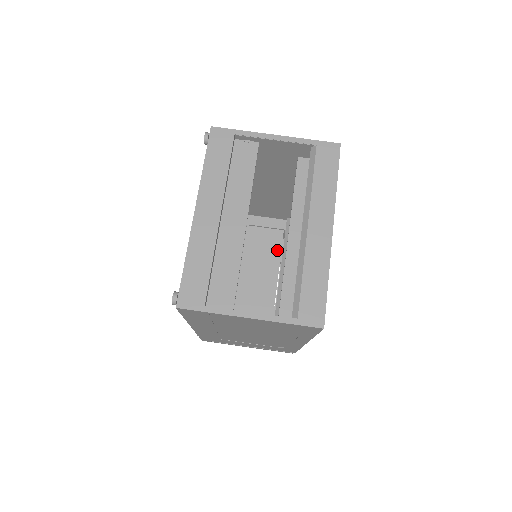
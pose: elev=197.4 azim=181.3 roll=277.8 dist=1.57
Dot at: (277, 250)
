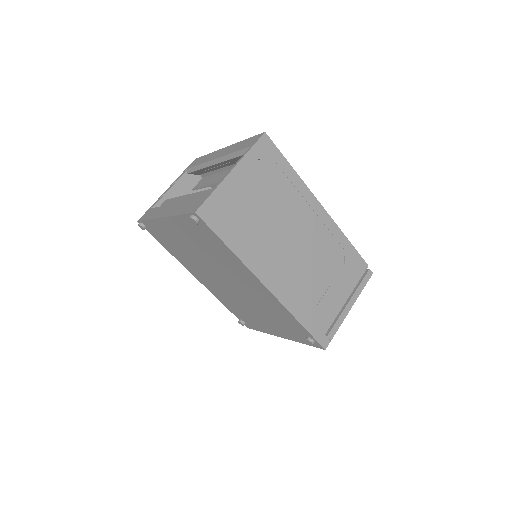
Dot at: occluded
